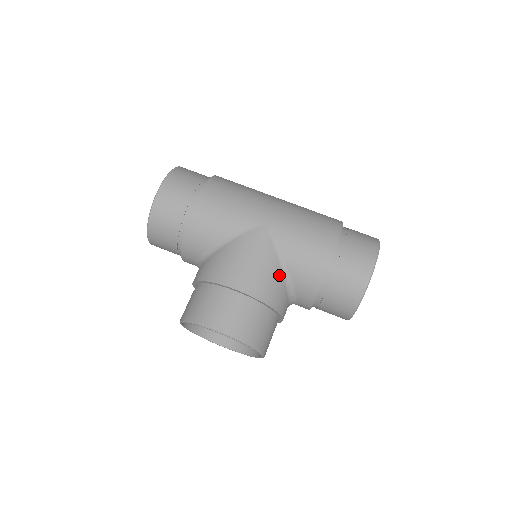
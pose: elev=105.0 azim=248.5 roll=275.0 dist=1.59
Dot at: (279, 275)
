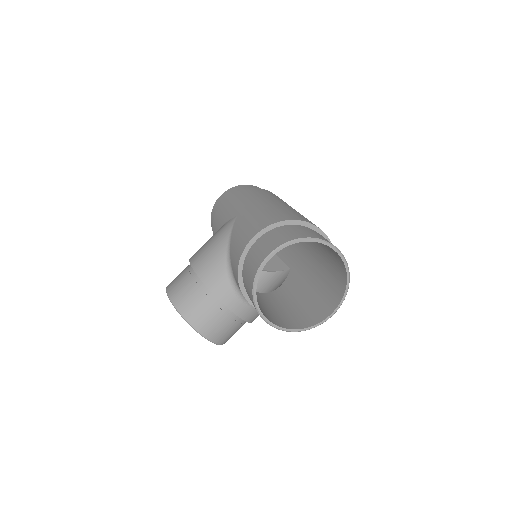
Dot at: (223, 258)
